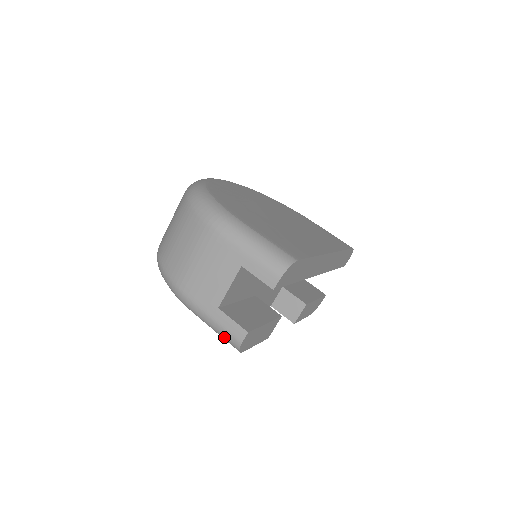
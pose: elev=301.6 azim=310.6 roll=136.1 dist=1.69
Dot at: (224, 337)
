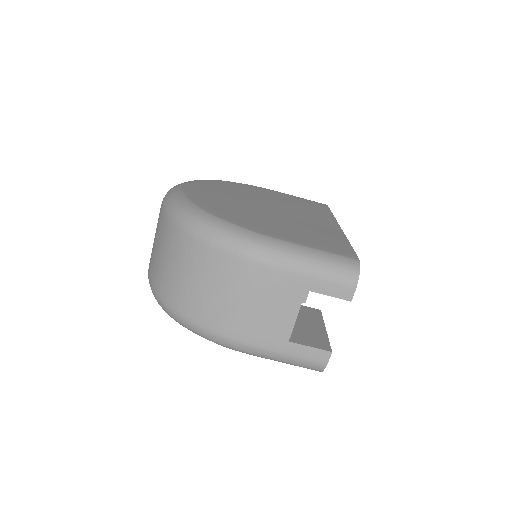
Dot at: (301, 366)
